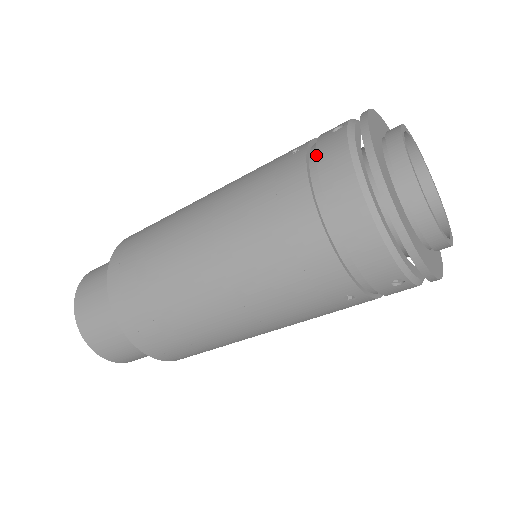
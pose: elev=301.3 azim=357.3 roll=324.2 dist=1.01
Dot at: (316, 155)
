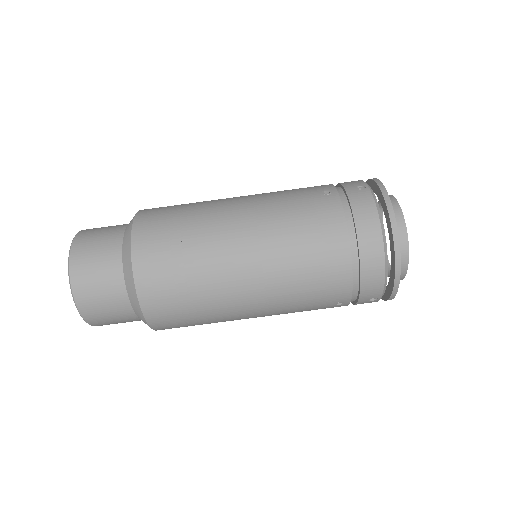
Dot at: (351, 204)
